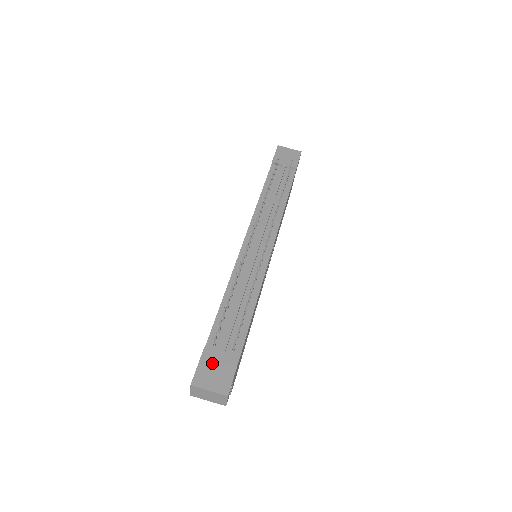
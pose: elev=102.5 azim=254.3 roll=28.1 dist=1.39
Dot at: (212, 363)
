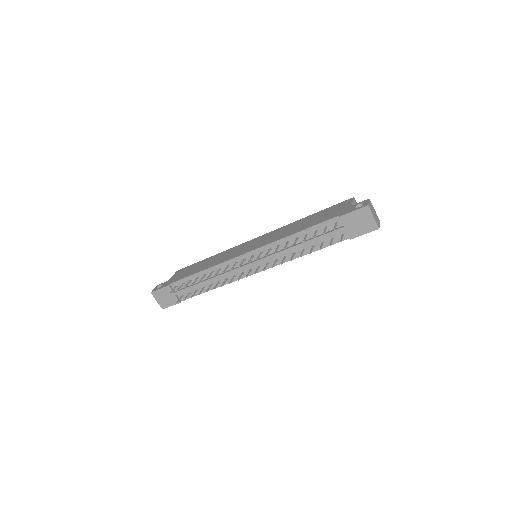
Dot at: (166, 294)
